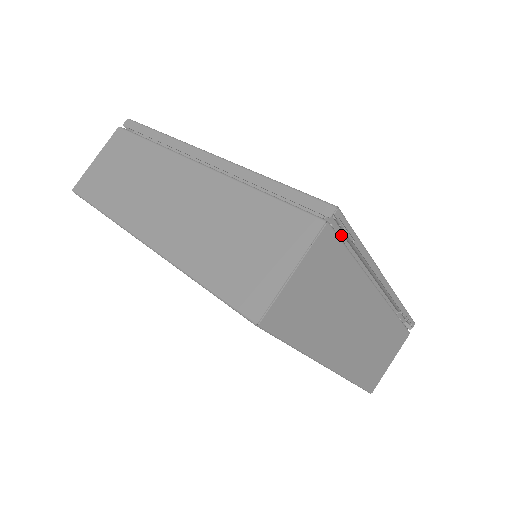
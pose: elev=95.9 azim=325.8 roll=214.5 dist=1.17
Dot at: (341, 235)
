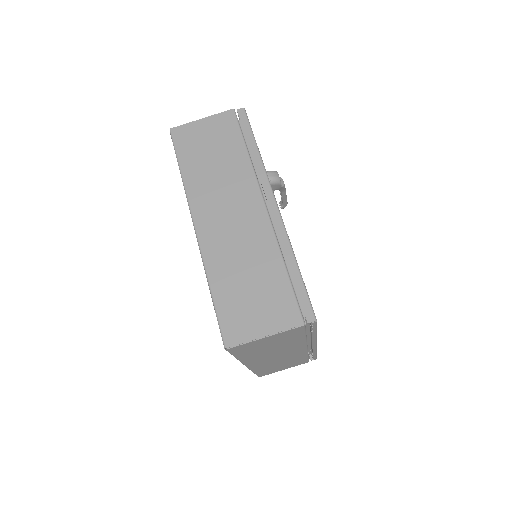
Dot at: (309, 323)
